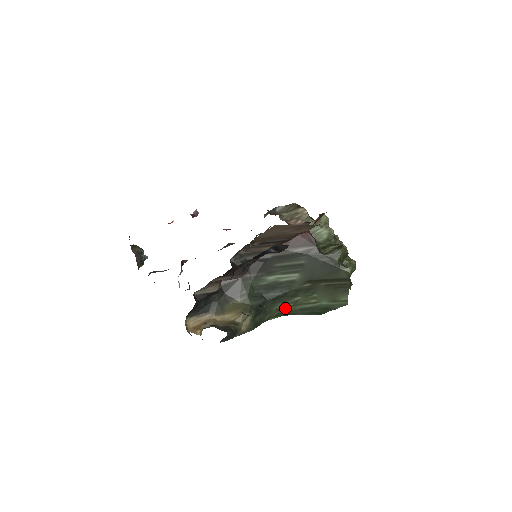
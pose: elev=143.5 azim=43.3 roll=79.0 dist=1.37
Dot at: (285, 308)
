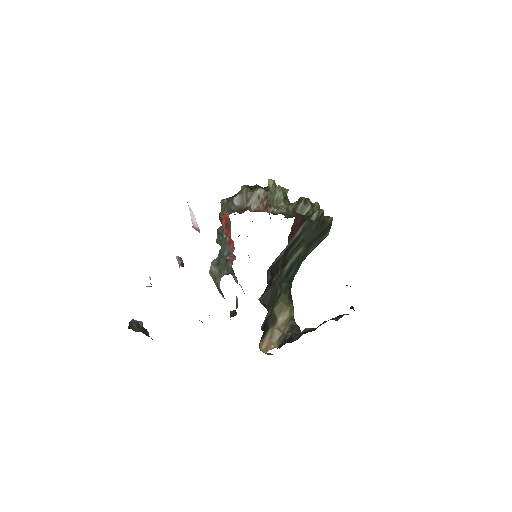
Dot at: occluded
